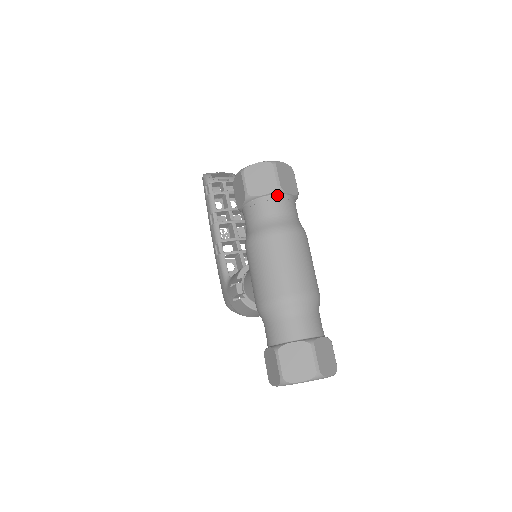
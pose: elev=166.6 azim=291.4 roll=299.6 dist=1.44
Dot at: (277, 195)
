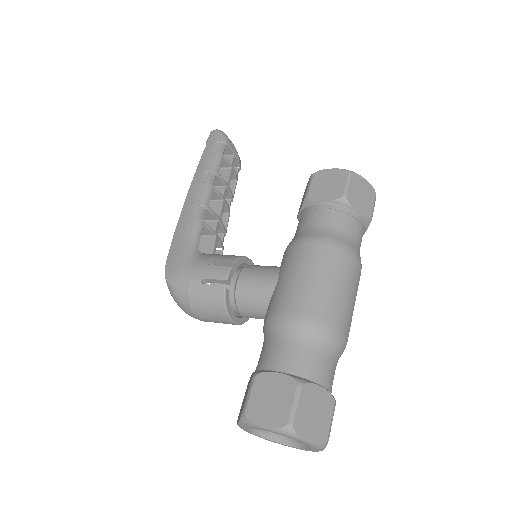
Dot at: (364, 223)
